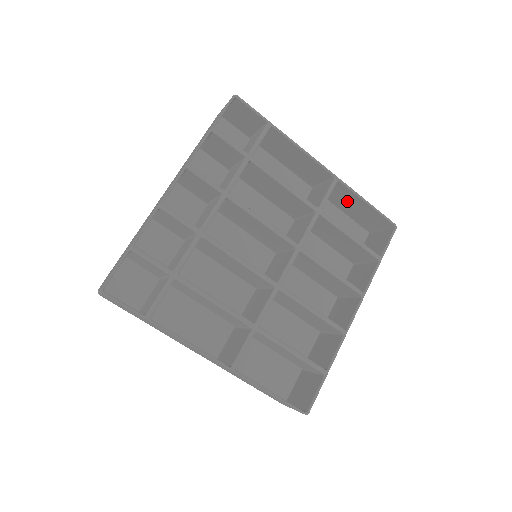
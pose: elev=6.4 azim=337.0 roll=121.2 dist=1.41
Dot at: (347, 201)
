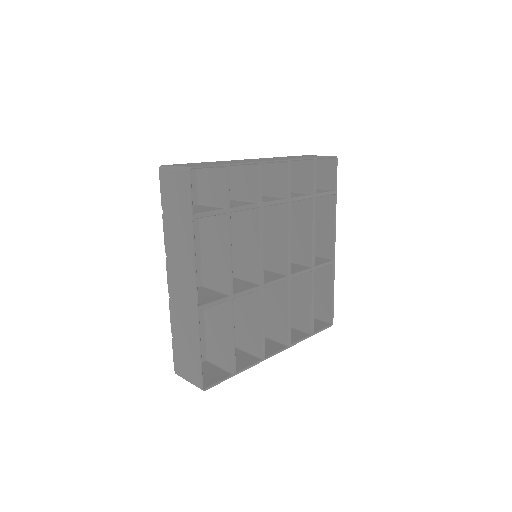
Dot at: (320, 281)
